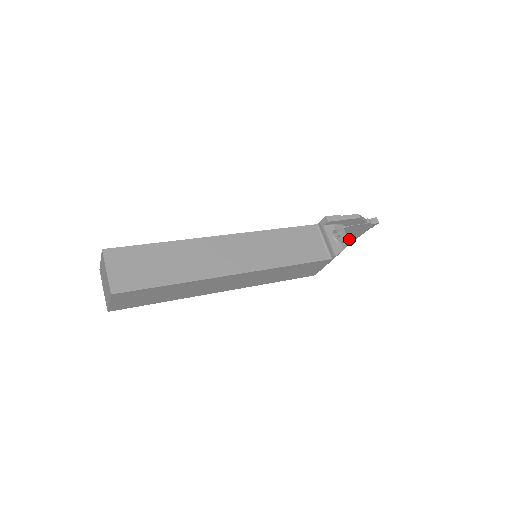
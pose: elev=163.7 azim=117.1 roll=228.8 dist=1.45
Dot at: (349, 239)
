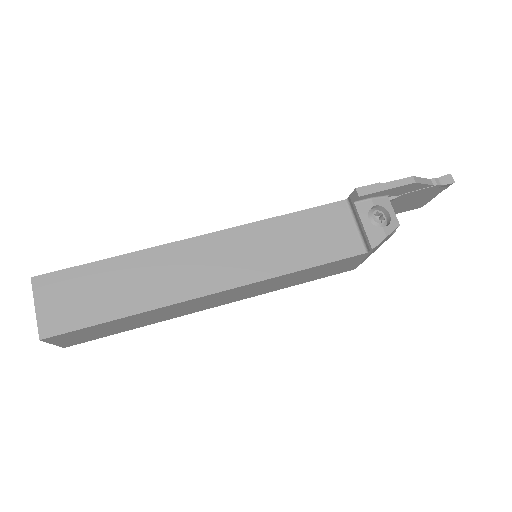
Dot at: (412, 207)
